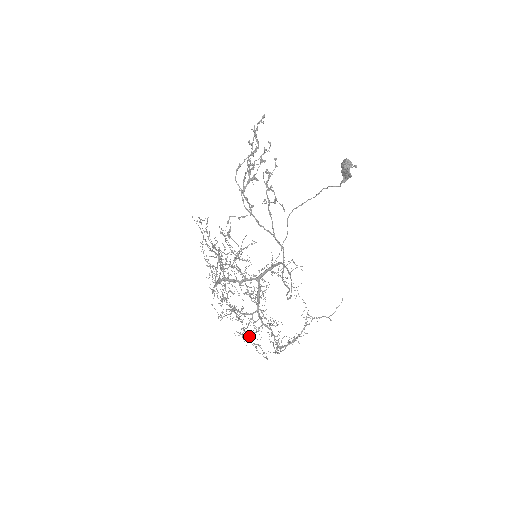
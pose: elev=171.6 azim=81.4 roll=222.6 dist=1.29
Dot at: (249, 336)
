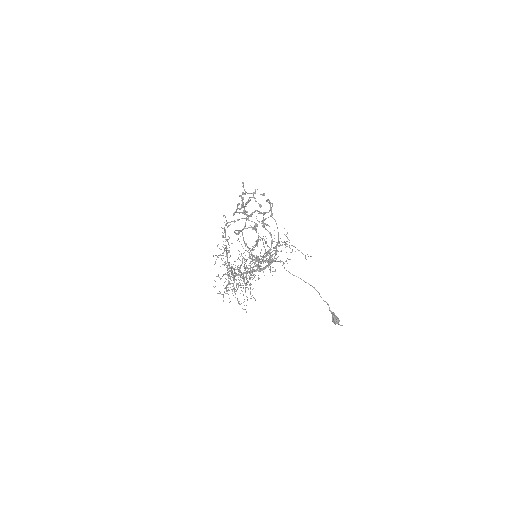
Dot at: occluded
